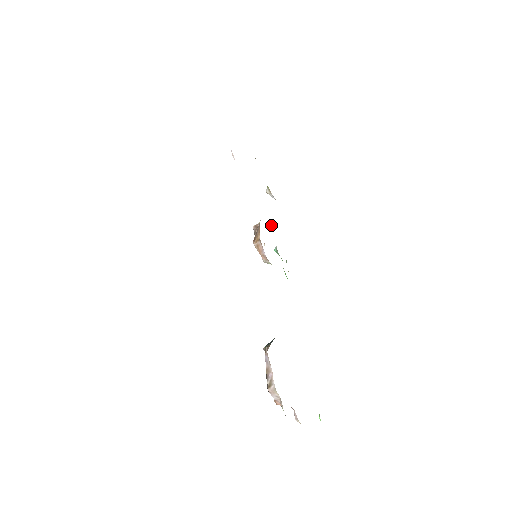
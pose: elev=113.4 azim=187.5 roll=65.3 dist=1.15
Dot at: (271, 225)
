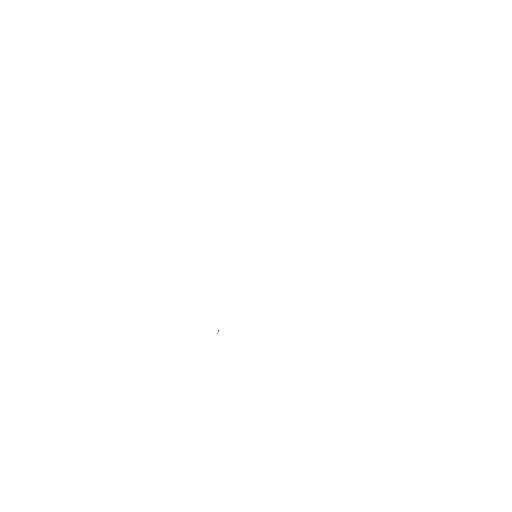
Dot at: occluded
